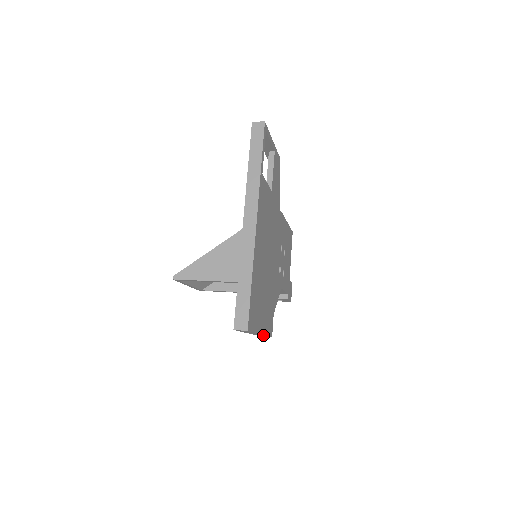
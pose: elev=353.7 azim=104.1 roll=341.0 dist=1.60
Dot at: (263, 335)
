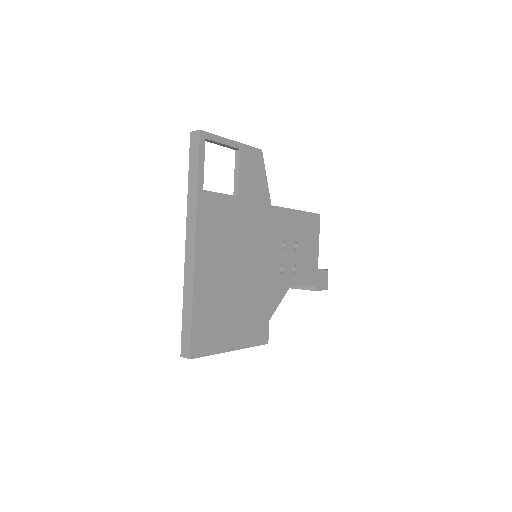
Dot at: (247, 347)
